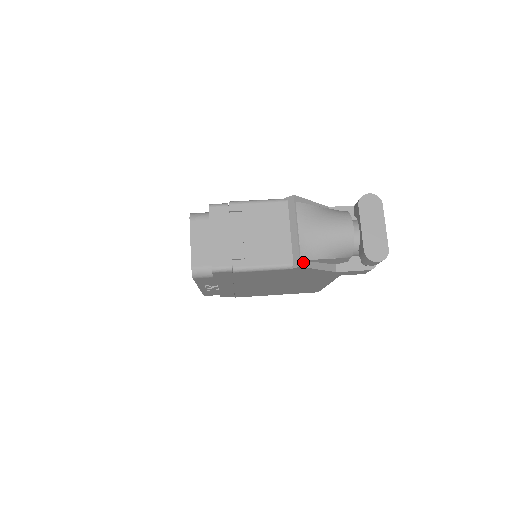
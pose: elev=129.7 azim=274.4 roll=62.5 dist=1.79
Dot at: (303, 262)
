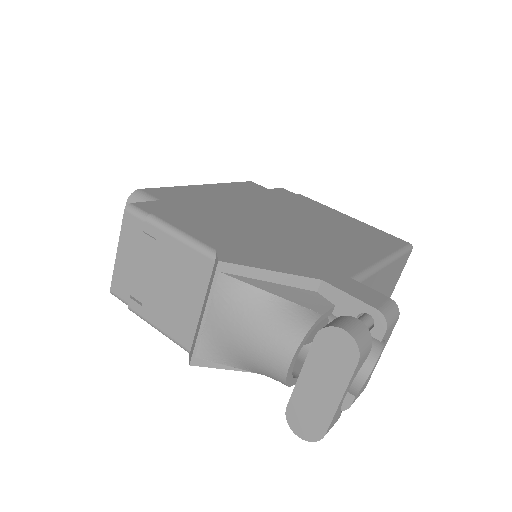
Dot at: (200, 359)
